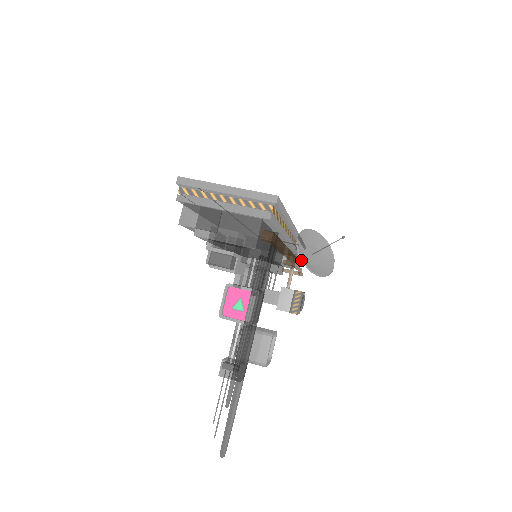
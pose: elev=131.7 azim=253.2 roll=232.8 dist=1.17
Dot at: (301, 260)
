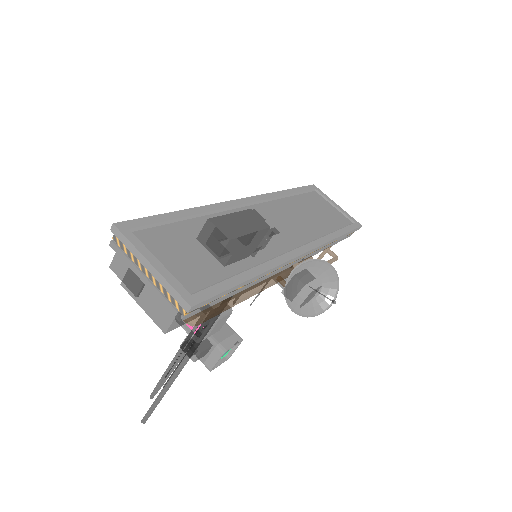
Dot at: (285, 296)
